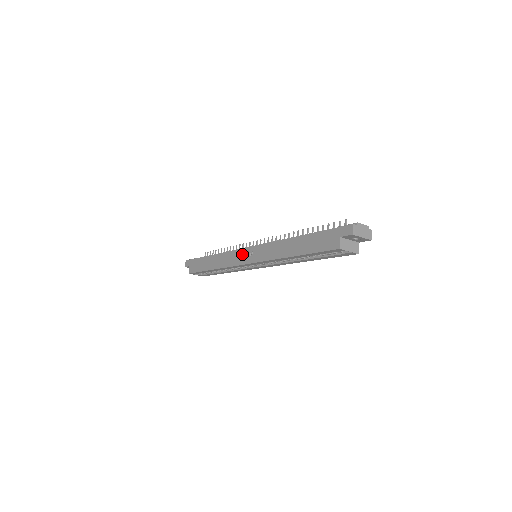
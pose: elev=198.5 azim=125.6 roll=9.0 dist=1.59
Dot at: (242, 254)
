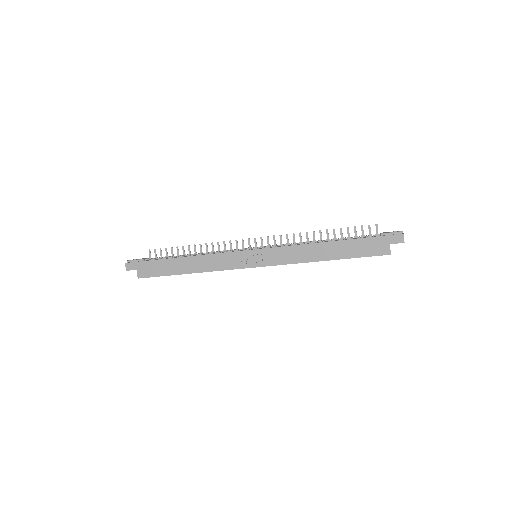
Dot at: (244, 257)
